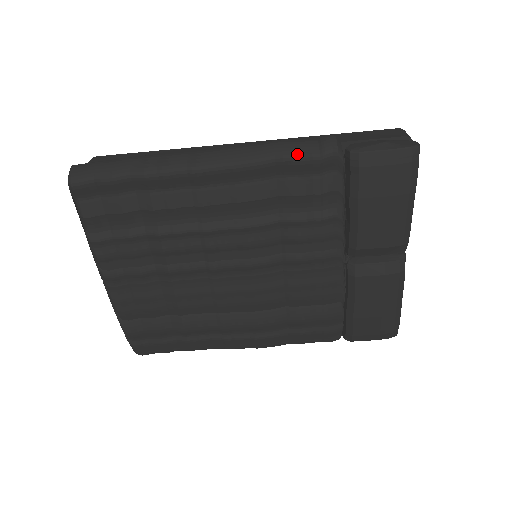
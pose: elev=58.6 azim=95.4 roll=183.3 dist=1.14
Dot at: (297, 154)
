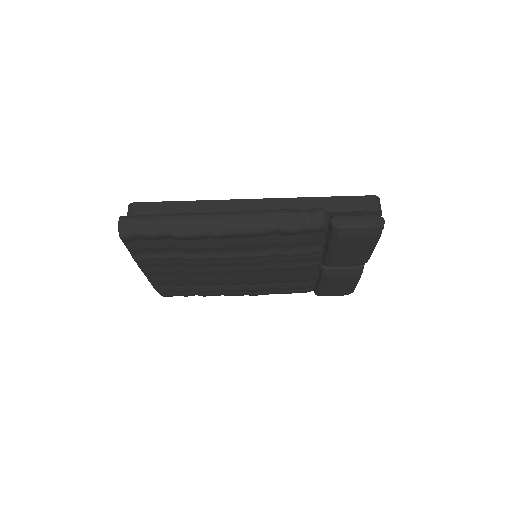
Dot at: (294, 228)
